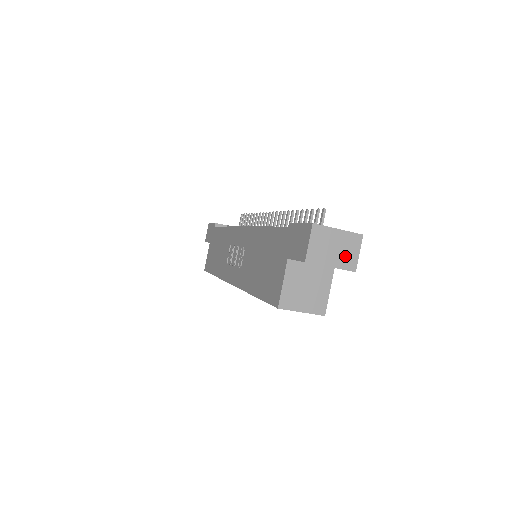
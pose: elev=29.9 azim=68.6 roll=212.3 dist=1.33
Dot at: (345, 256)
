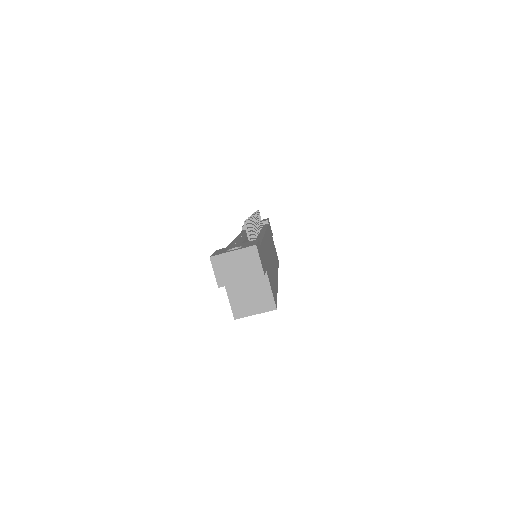
Dot at: (249, 268)
